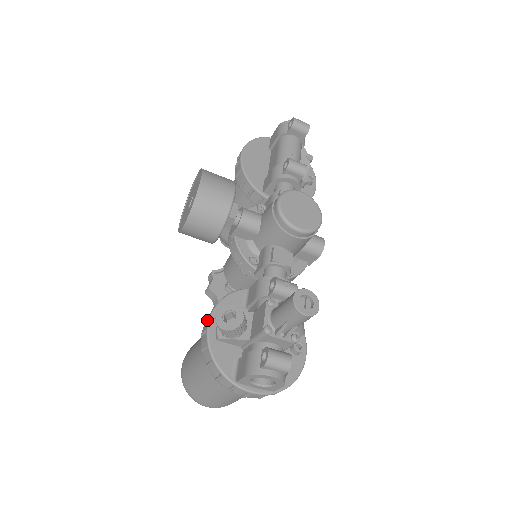
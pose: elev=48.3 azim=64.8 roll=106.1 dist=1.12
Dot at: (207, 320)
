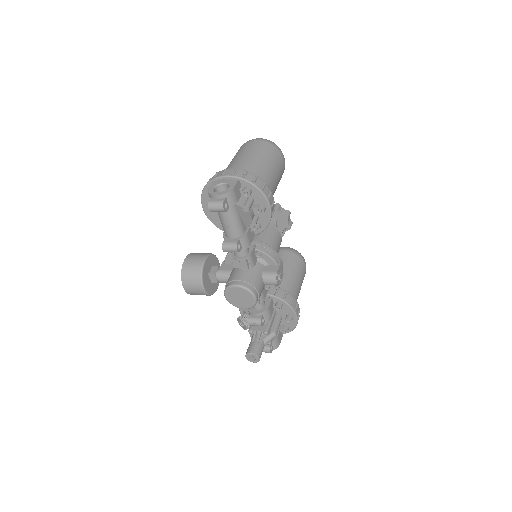
Dot at: occluded
